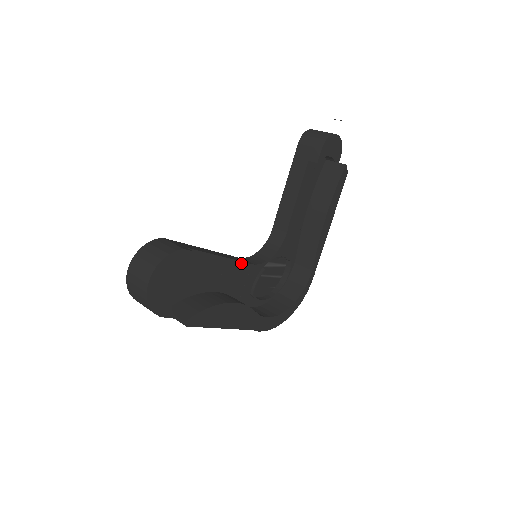
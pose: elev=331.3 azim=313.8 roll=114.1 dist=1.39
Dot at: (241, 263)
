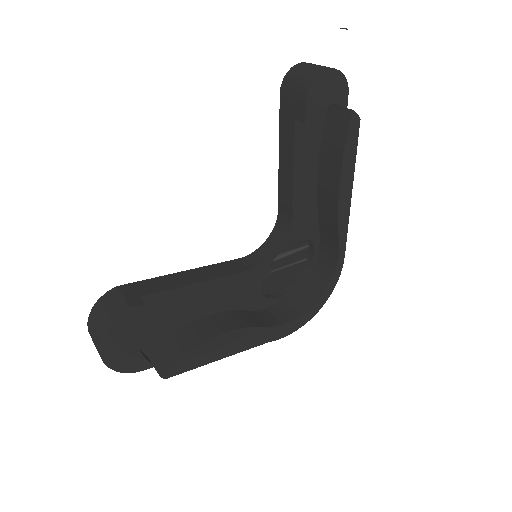
Dot at: (233, 275)
